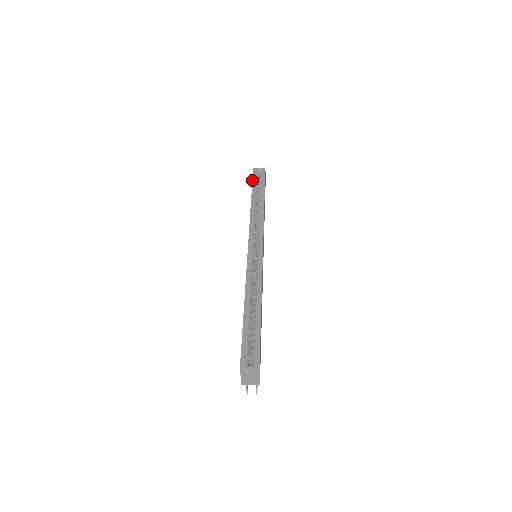
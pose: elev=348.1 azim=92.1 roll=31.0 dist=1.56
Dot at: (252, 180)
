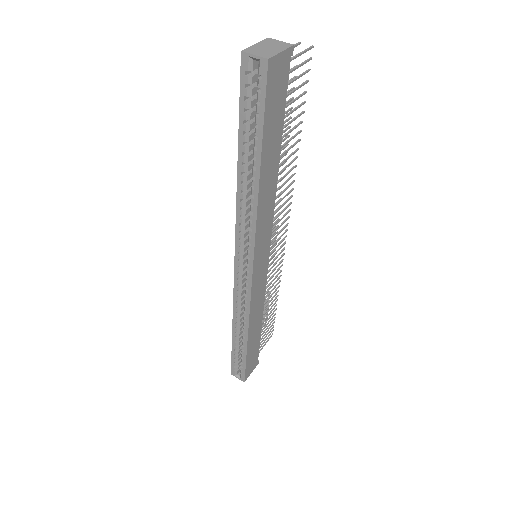
Dot at: occluded
